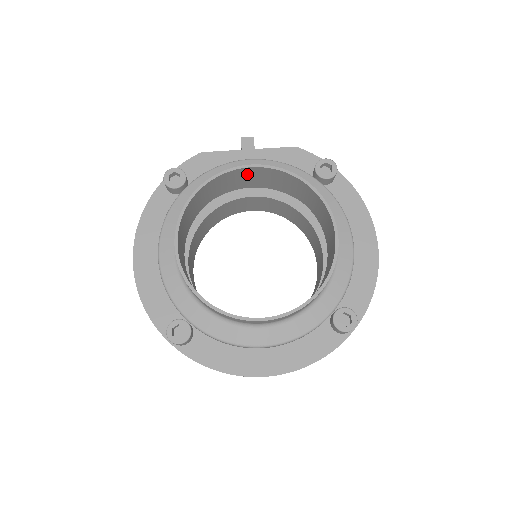
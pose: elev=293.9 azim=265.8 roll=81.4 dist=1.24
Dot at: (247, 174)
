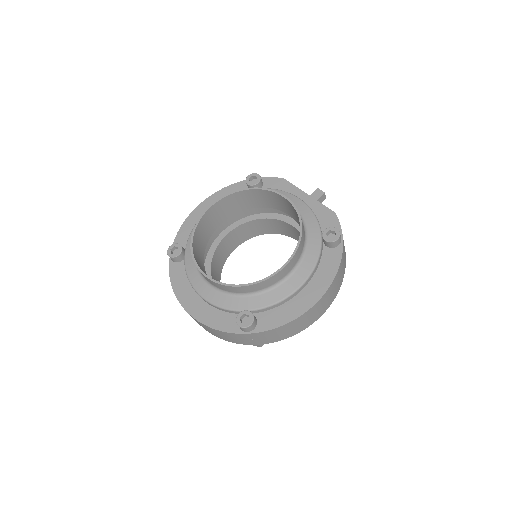
Dot at: (284, 202)
